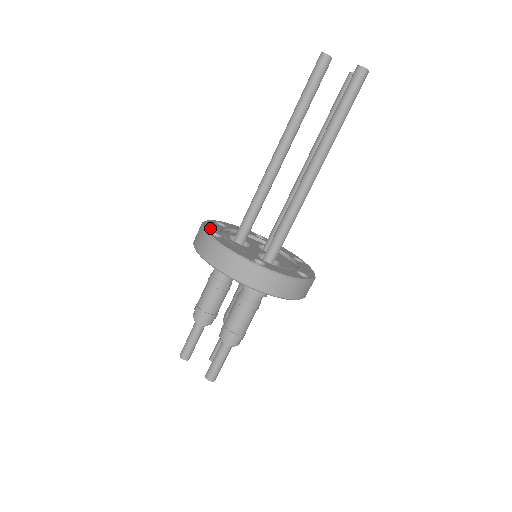
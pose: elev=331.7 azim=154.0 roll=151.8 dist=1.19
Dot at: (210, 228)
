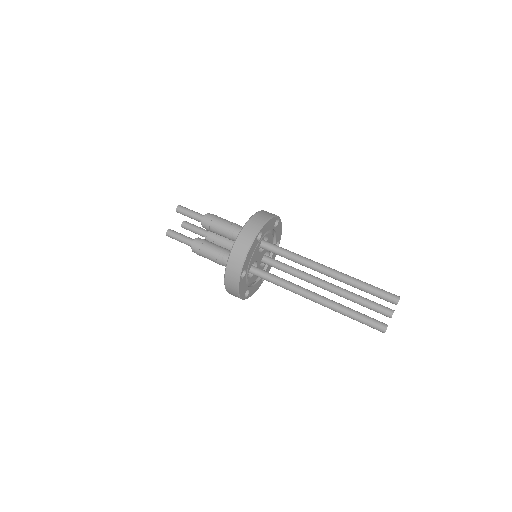
Dot at: (265, 228)
